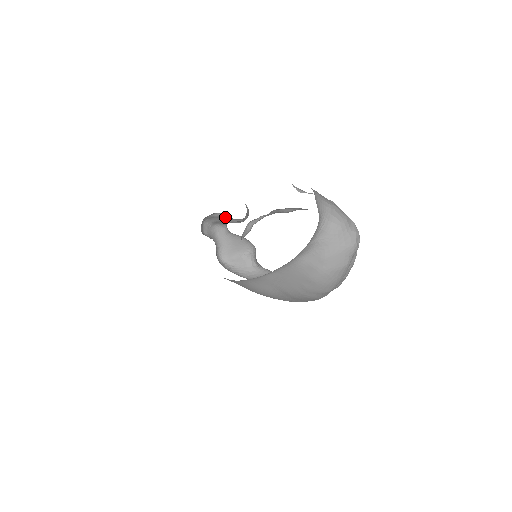
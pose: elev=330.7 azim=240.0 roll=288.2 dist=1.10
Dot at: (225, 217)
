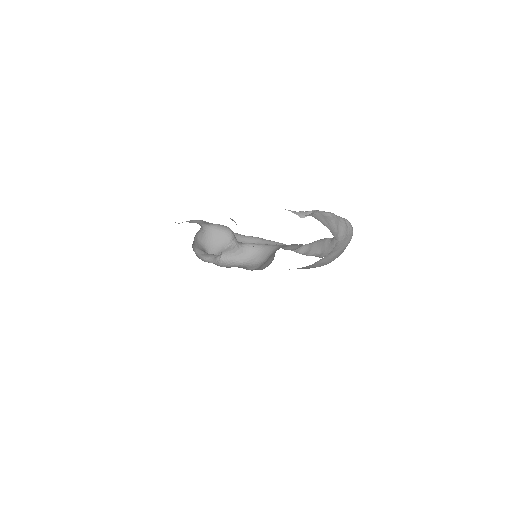
Dot at: occluded
